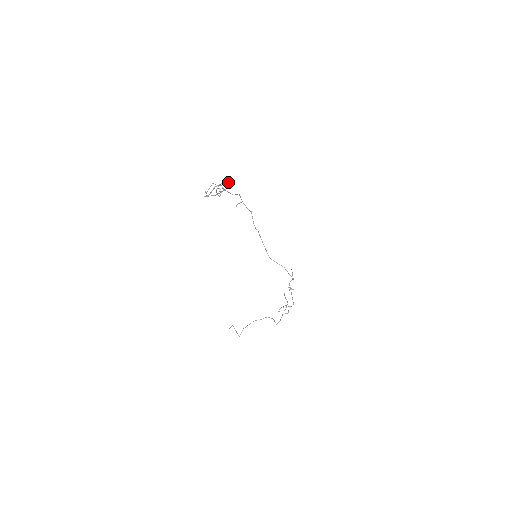
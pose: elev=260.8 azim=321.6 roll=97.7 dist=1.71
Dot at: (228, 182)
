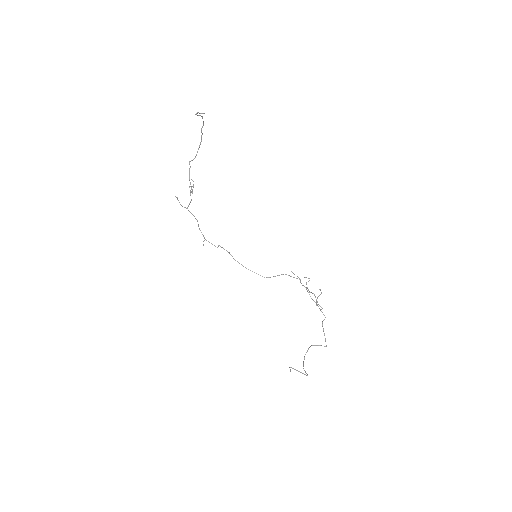
Dot at: (190, 186)
